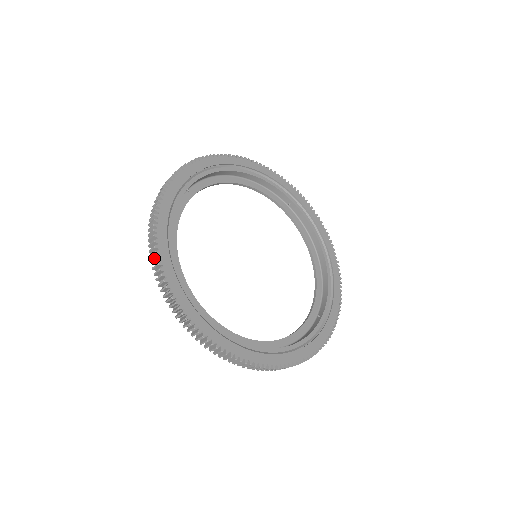
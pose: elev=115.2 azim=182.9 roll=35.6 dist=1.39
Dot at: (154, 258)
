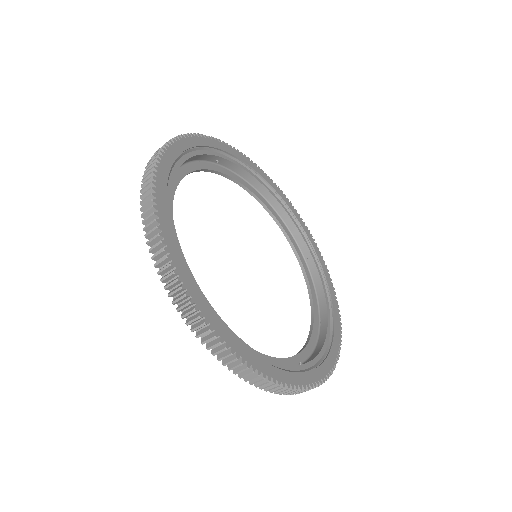
Dot at: occluded
